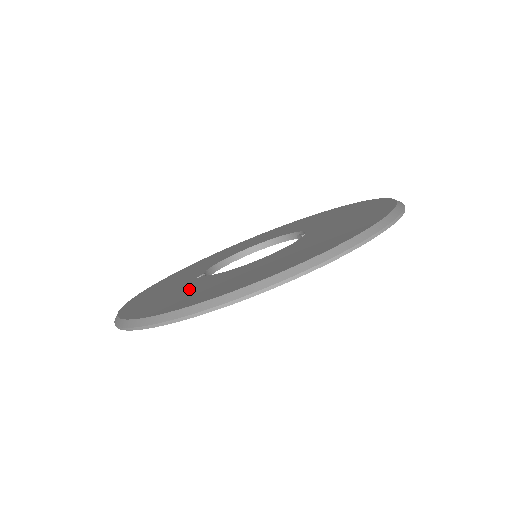
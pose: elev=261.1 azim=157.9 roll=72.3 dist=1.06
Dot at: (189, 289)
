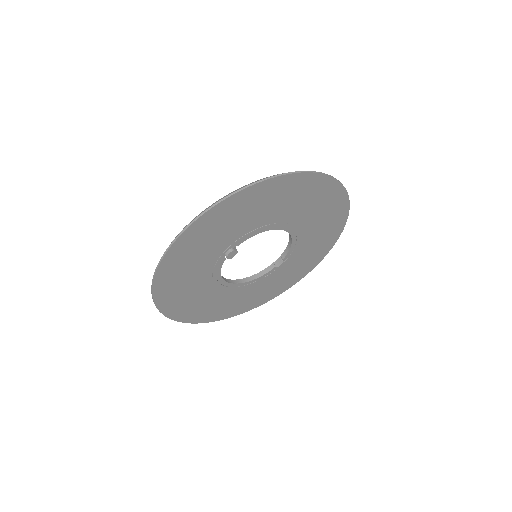
Dot at: occluded
